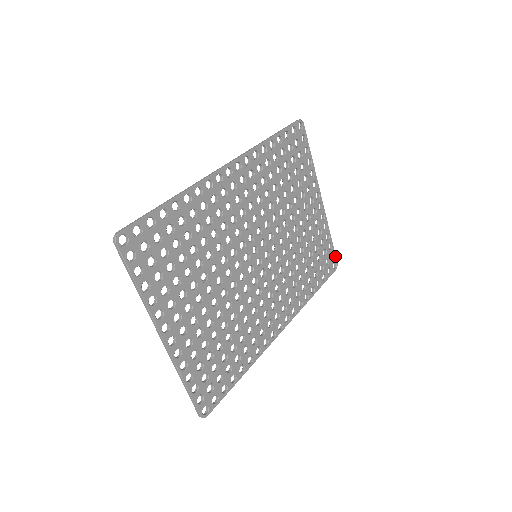
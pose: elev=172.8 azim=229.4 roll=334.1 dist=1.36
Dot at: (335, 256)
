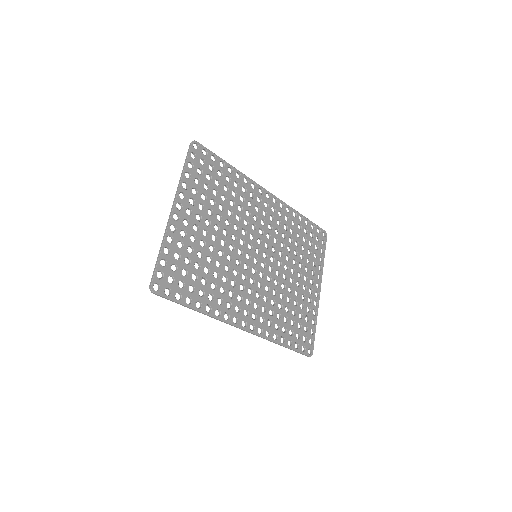
Dot at: (313, 345)
